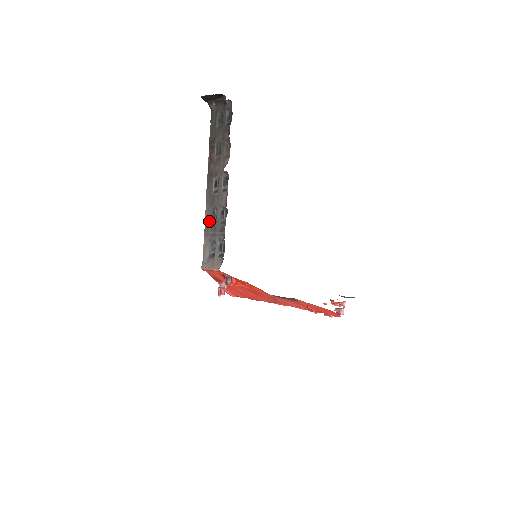
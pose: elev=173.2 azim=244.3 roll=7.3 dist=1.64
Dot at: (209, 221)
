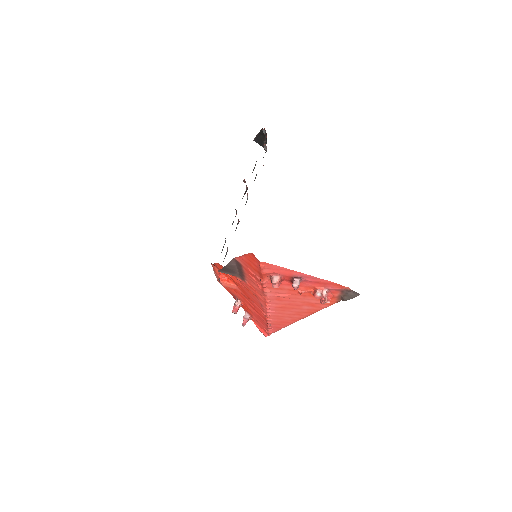
Dot at: occluded
